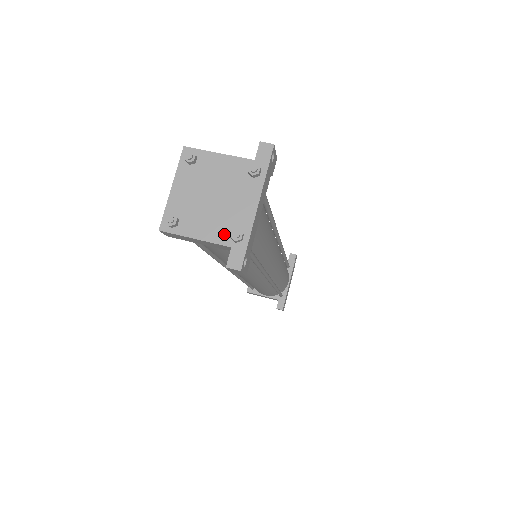
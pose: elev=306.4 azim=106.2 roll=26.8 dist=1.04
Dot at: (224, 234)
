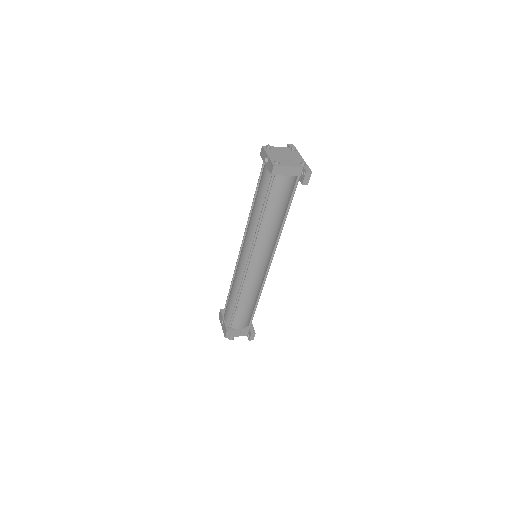
Dot at: (298, 164)
